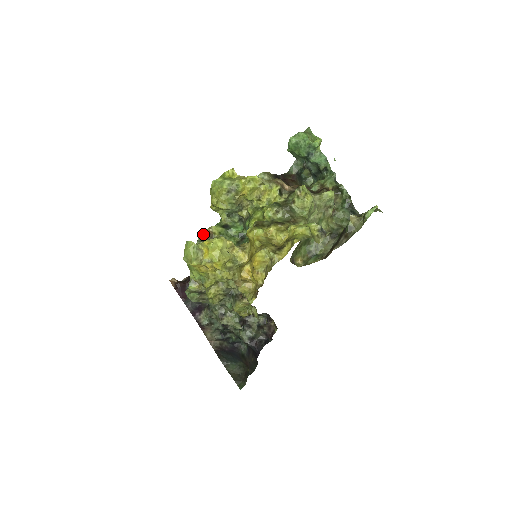
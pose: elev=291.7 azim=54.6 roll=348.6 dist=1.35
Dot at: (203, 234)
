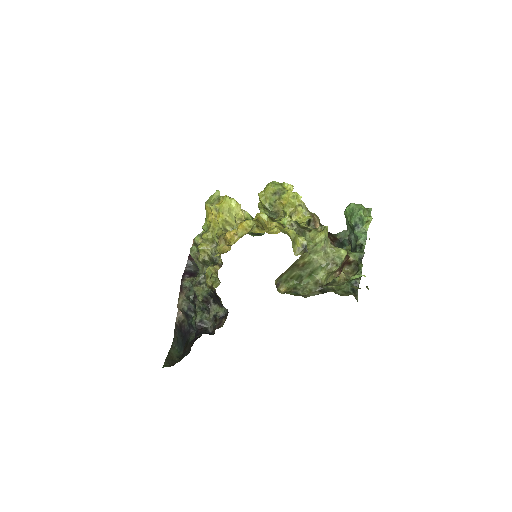
Dot at: occluded
